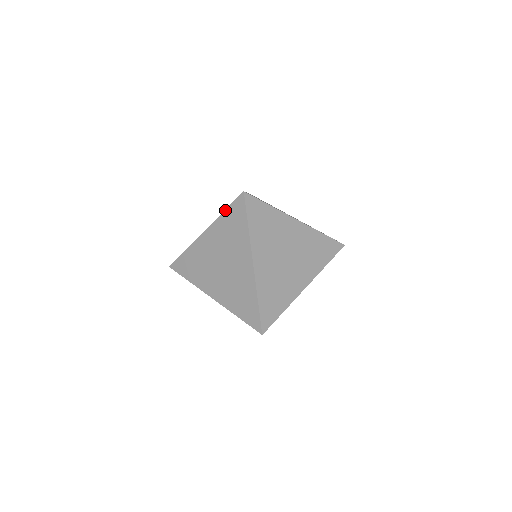
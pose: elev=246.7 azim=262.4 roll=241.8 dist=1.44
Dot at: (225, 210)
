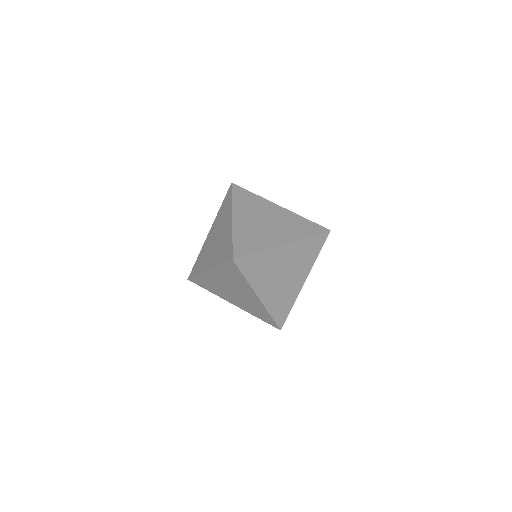
Dot at: (221, 265)
